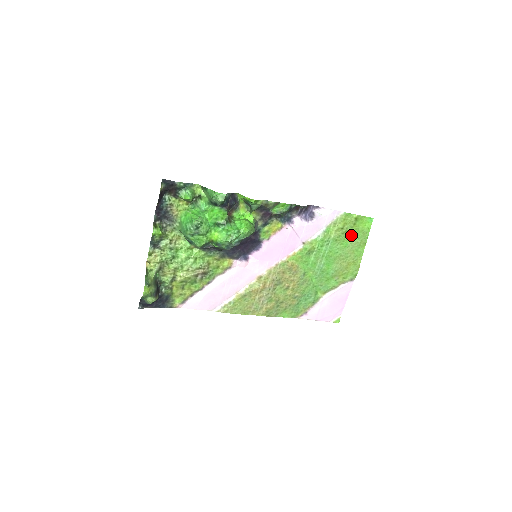
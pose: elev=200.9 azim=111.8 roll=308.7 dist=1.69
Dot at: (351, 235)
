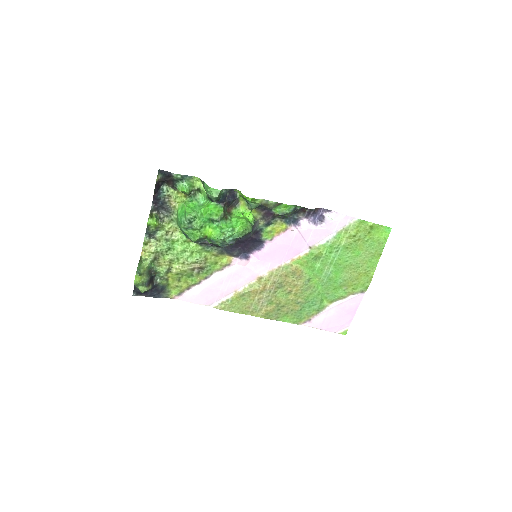
Dot at: (364, 244)
